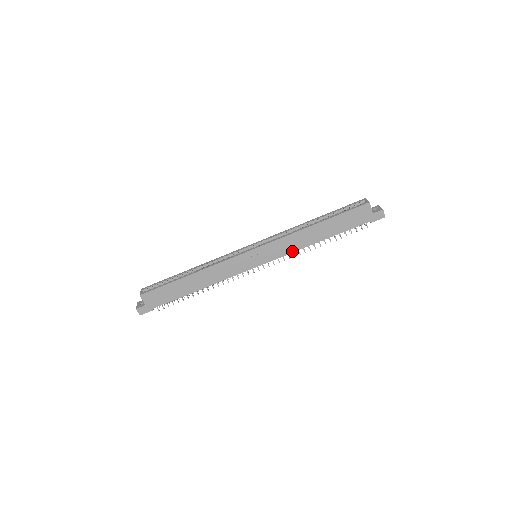
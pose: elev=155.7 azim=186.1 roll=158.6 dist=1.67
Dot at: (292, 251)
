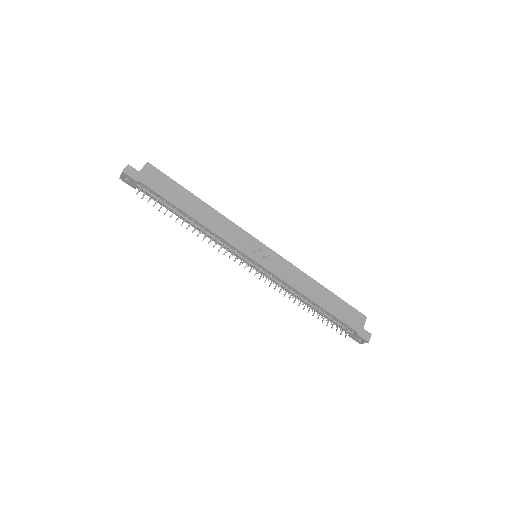
Dot at: (288, 282)
